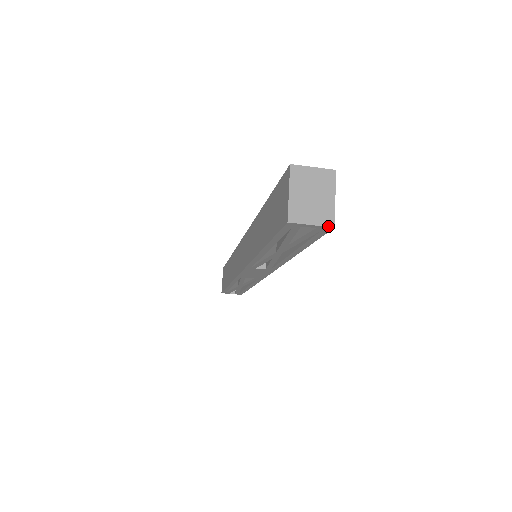
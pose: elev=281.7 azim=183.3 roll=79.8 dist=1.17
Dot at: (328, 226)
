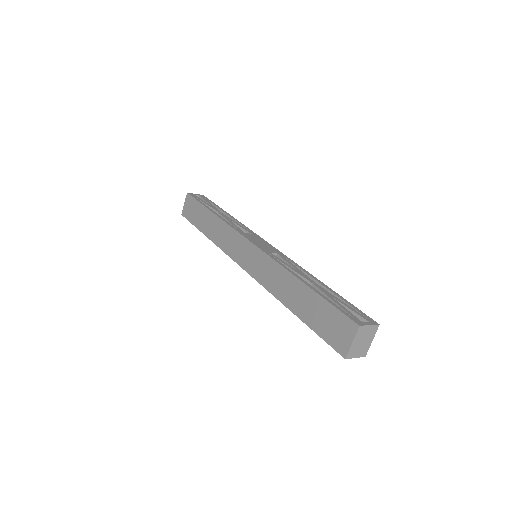
Dot at: occluded
